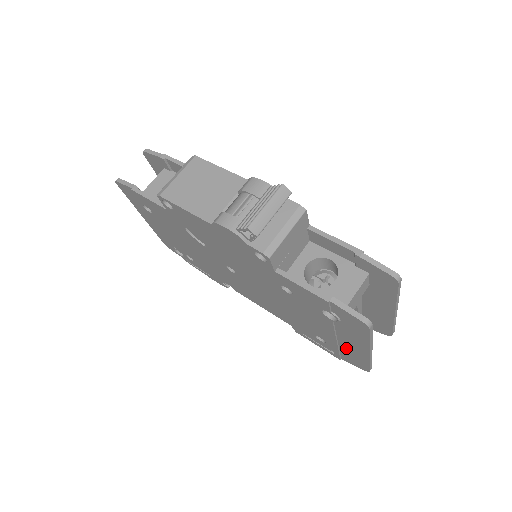
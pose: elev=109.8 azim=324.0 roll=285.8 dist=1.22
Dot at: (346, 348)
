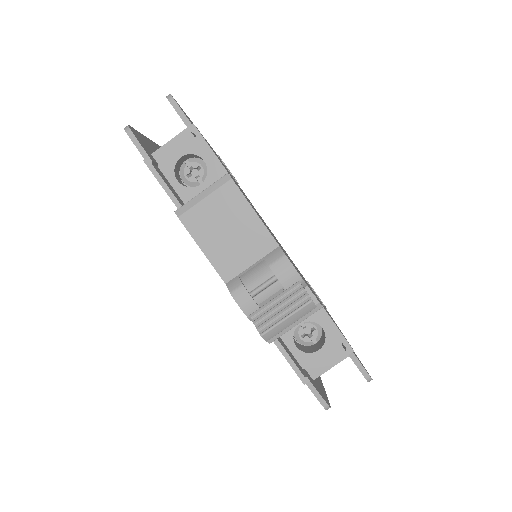
Dot at: occluded
